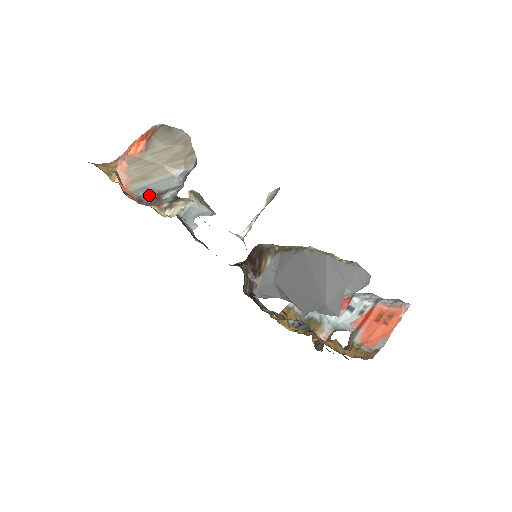
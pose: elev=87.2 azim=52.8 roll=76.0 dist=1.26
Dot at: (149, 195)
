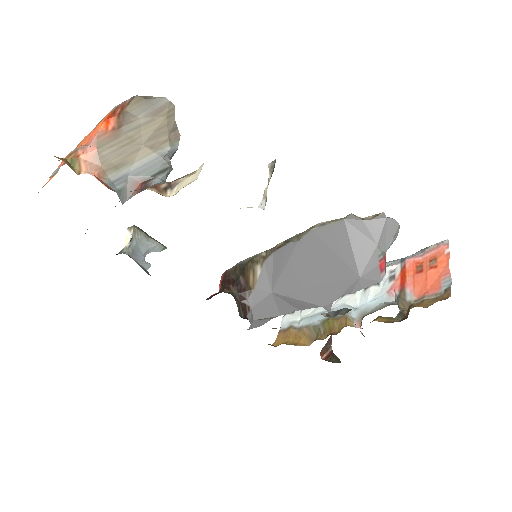
Dot at: (128, 188)
